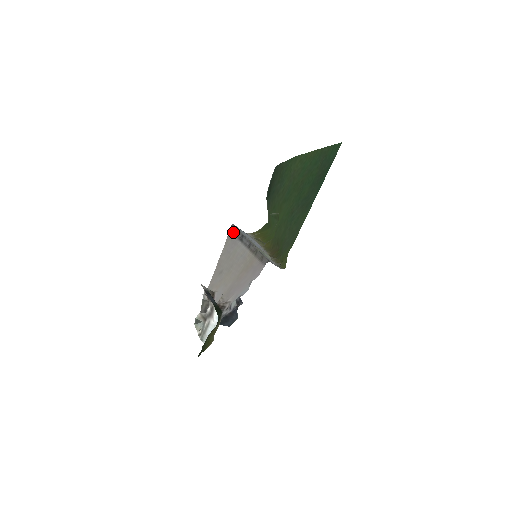
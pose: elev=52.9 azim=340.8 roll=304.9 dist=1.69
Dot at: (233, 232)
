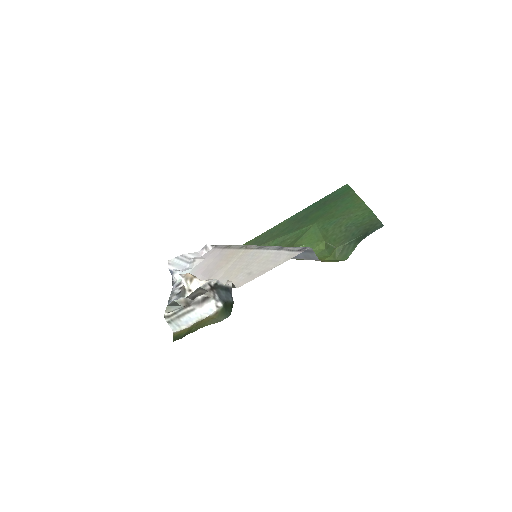
Dot at: (297, 250)
